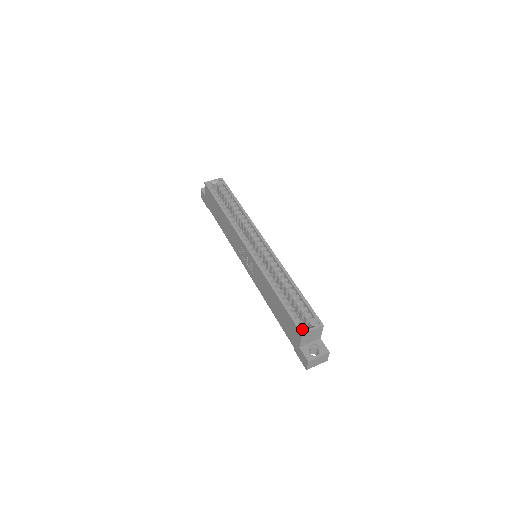
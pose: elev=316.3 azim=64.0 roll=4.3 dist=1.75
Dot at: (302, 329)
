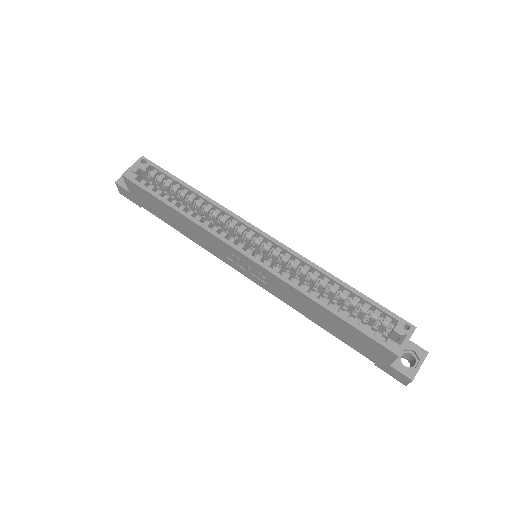
Dot at: (394, 348)
